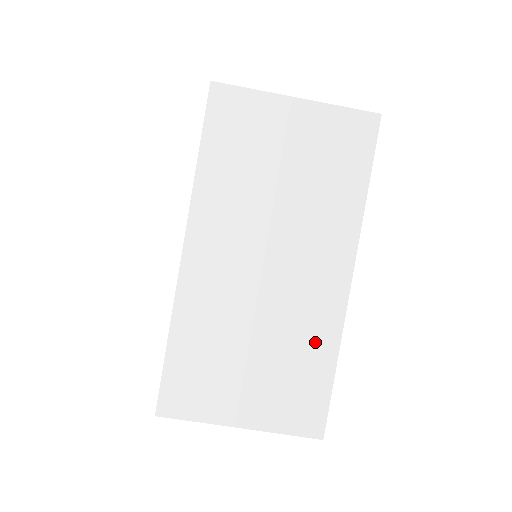
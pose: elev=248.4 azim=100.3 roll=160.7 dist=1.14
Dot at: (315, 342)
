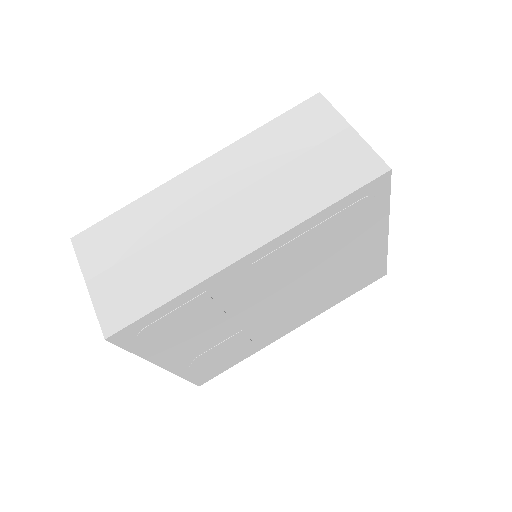
Dot at: occluded
